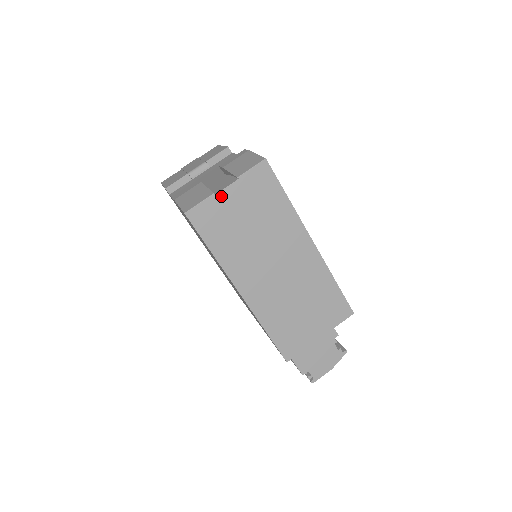
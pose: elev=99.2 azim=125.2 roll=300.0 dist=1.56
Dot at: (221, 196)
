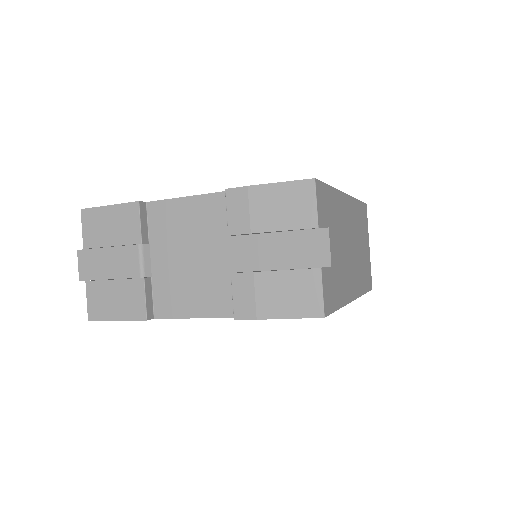
Dot at: (323, 261)
